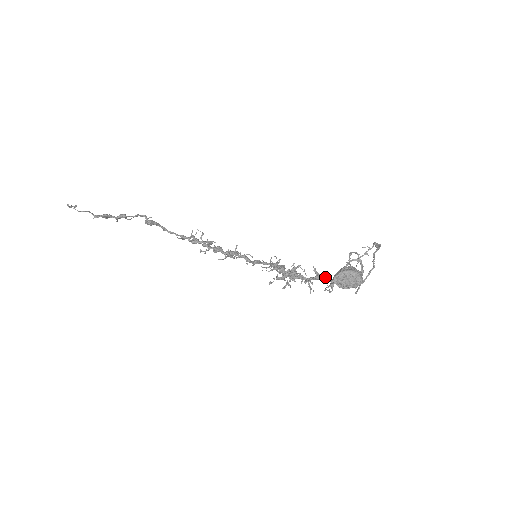
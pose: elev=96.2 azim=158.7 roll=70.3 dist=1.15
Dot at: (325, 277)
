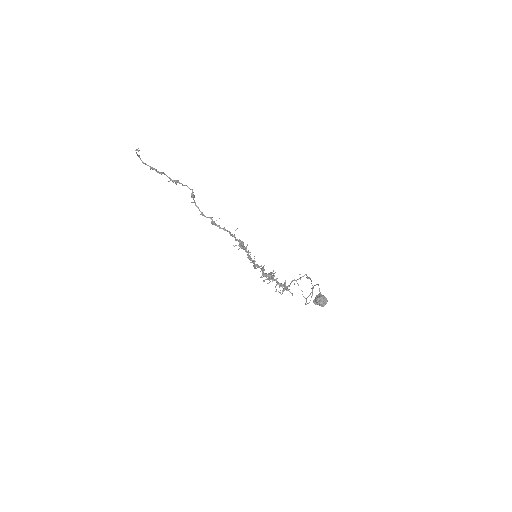
Dot at: (286, 286)
